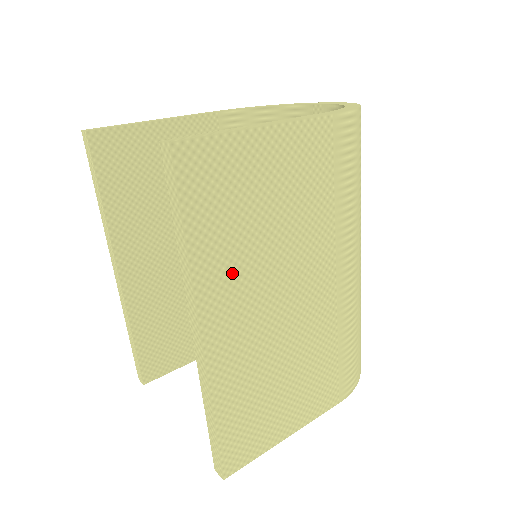
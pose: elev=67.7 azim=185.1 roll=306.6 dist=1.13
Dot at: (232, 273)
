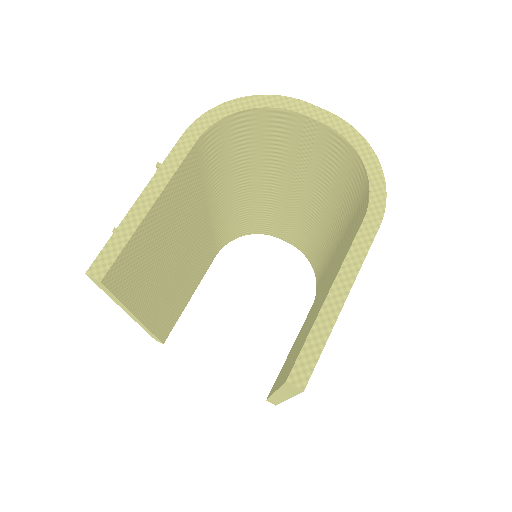
Dot at: occluded
